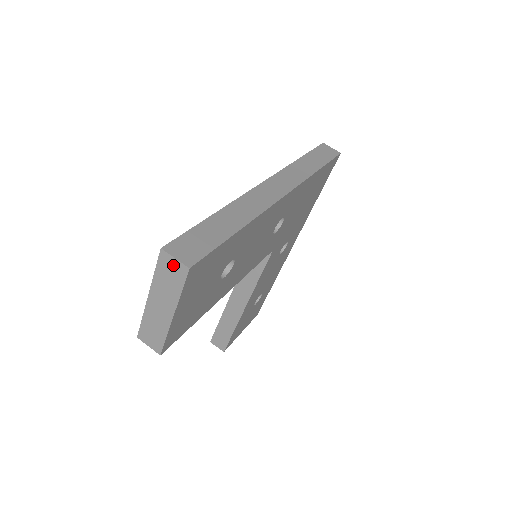
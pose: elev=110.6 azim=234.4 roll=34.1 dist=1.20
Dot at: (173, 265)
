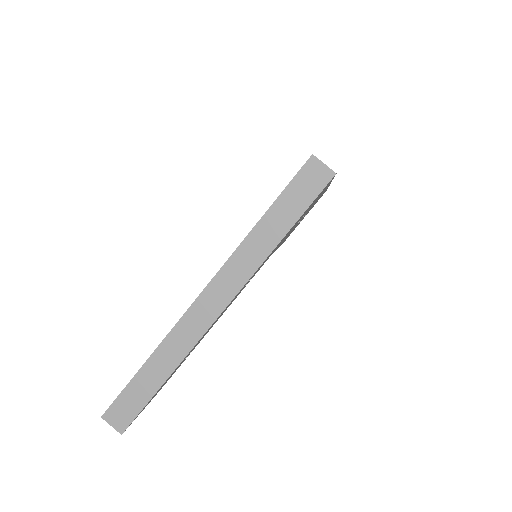
Dot at: (114, 423)
